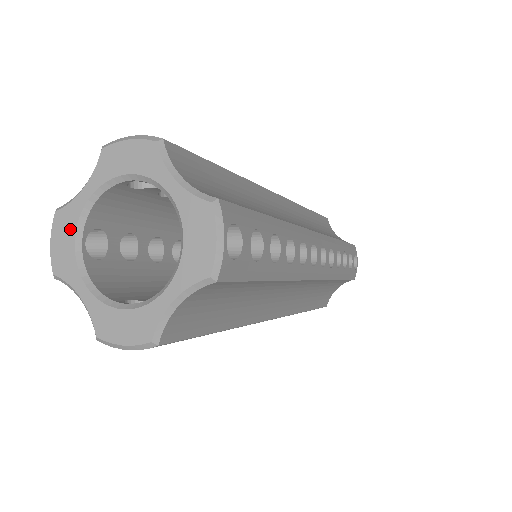
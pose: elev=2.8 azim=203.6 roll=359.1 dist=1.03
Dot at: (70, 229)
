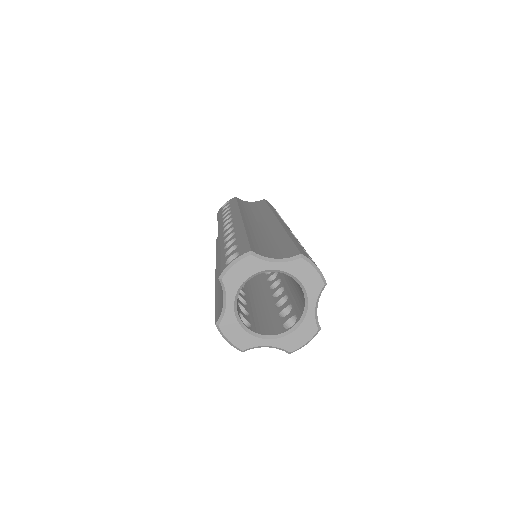
Dot at: (235, 325)
